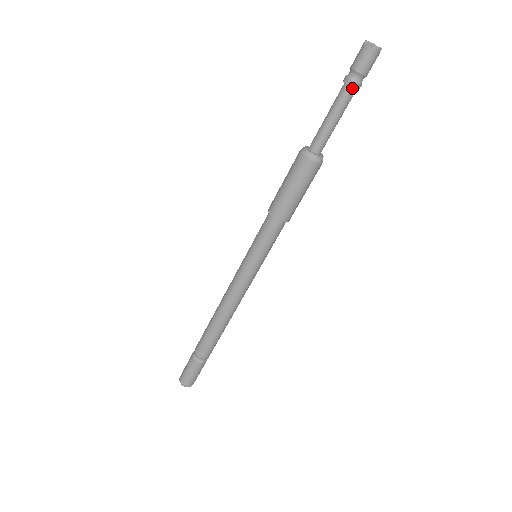
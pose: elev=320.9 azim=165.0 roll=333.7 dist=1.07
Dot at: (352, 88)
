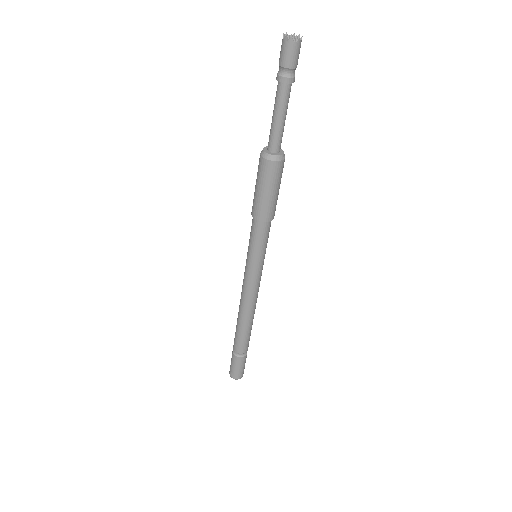
Dot at: (281, 82)
